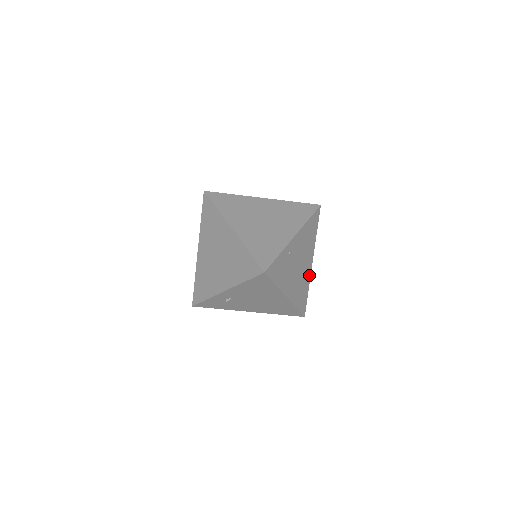
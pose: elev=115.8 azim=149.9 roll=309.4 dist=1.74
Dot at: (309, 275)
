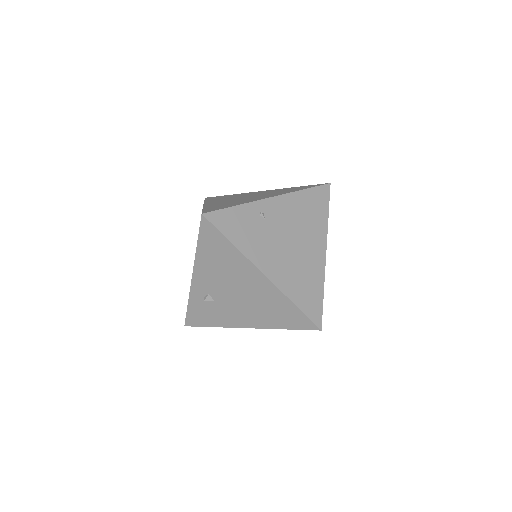
Dot at: (321, 269)
